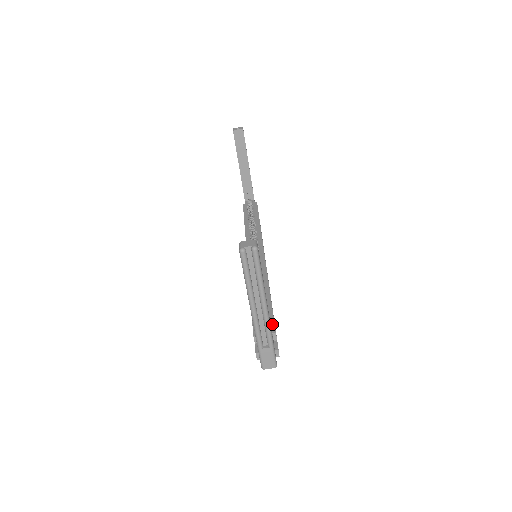
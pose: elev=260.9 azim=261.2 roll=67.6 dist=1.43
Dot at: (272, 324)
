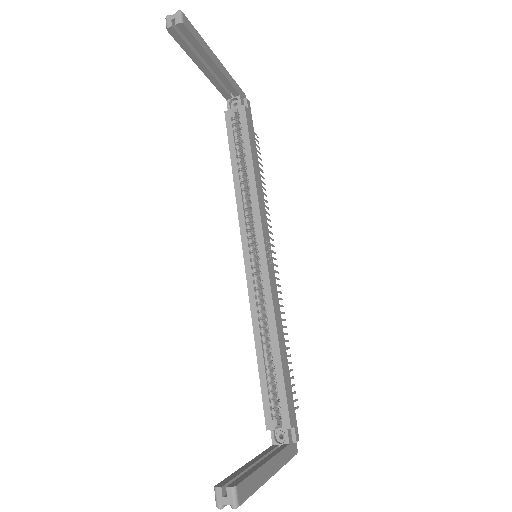
Dot at: (286, 413)
